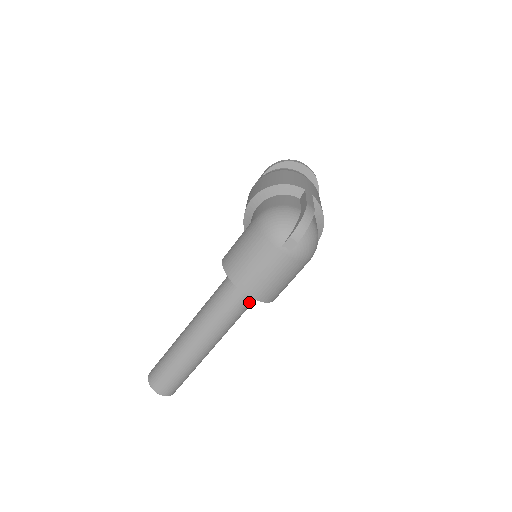
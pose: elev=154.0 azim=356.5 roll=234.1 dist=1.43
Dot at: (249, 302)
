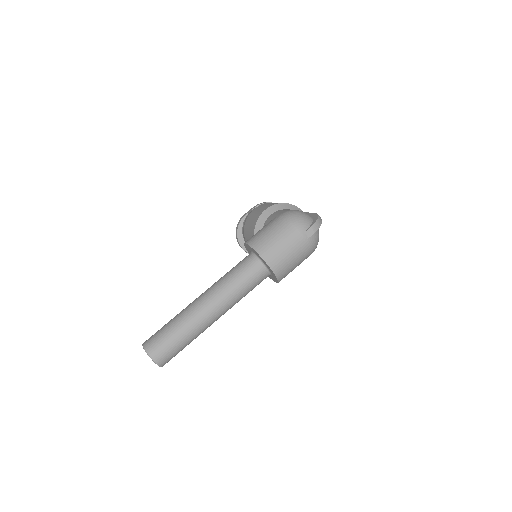
Dot at: (260, 280)
